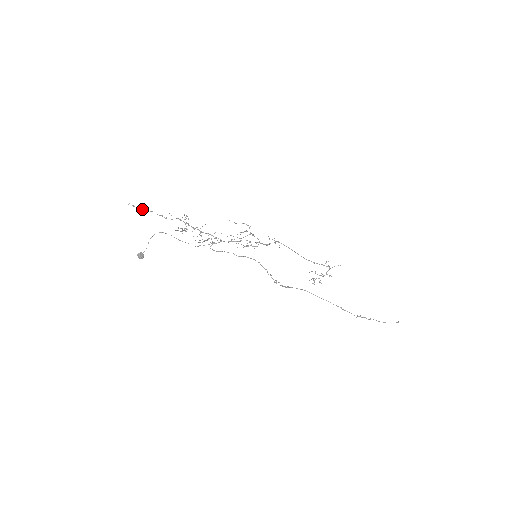
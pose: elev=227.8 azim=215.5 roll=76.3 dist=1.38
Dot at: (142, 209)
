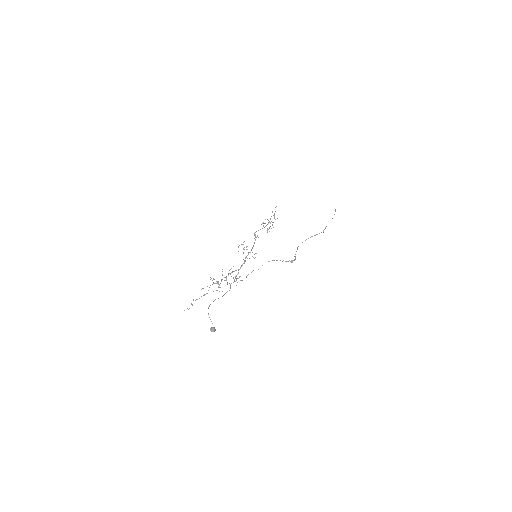
Dot at: (192, 304)
